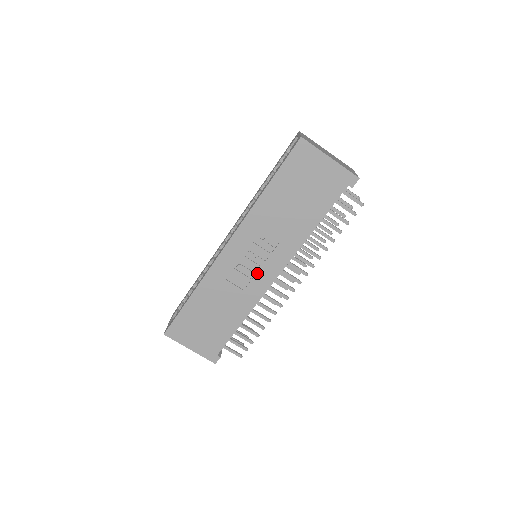
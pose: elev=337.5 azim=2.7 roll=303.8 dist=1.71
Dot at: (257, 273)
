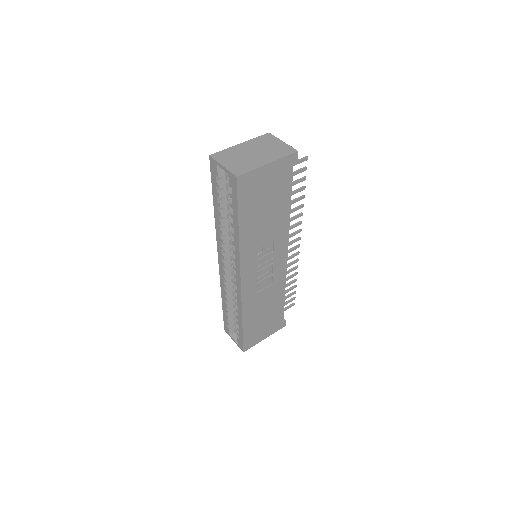
Dot at: (273, 269)
